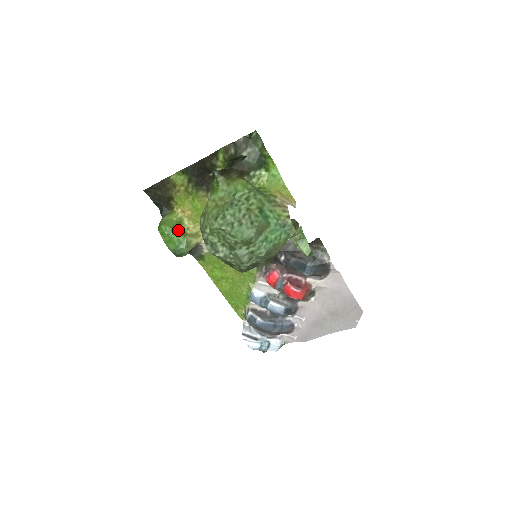
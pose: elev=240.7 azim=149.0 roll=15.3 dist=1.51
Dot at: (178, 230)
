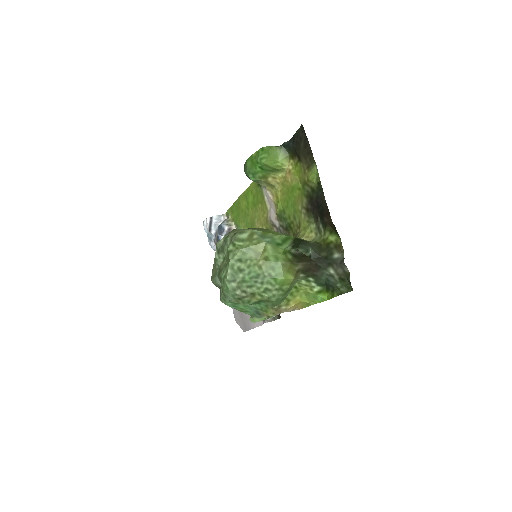
Dot at: (266, 171)
